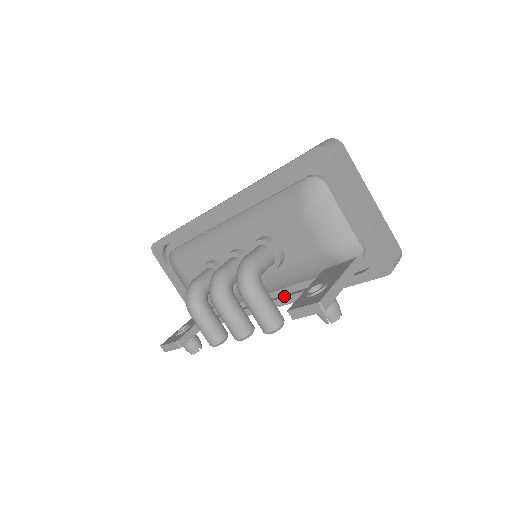
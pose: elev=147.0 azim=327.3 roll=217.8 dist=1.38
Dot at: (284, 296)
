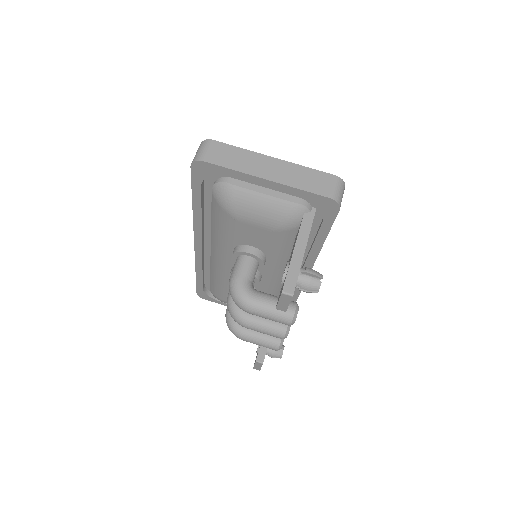
Dot at: occluded
